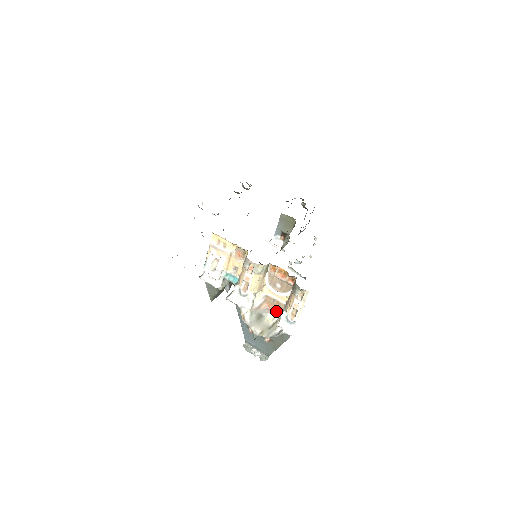
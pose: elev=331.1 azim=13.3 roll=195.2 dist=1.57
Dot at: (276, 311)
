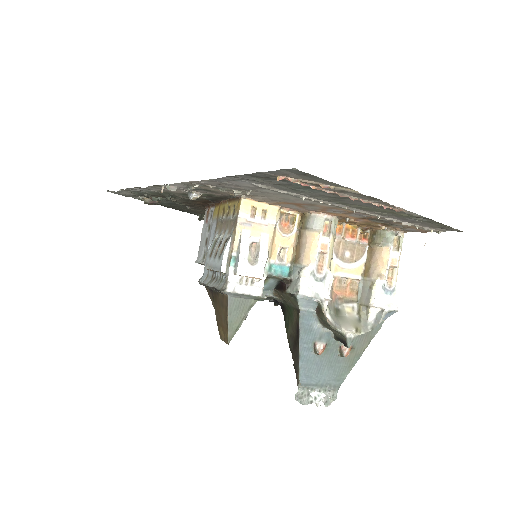
Dot at: (349, 297)
